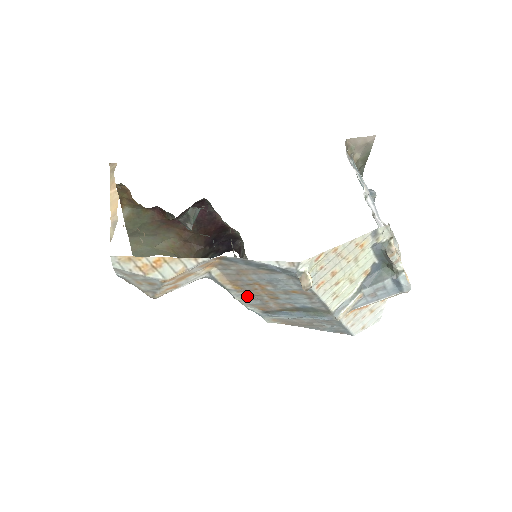
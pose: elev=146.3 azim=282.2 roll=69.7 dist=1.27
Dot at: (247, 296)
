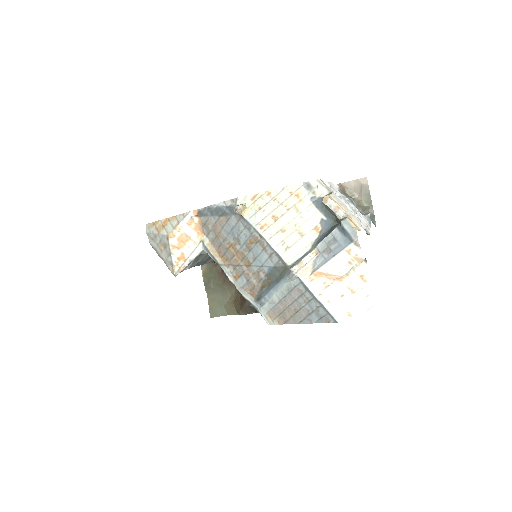
Dot at: (235, 272)
